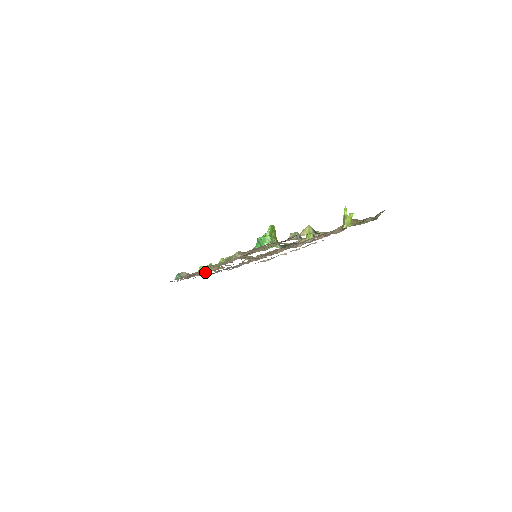
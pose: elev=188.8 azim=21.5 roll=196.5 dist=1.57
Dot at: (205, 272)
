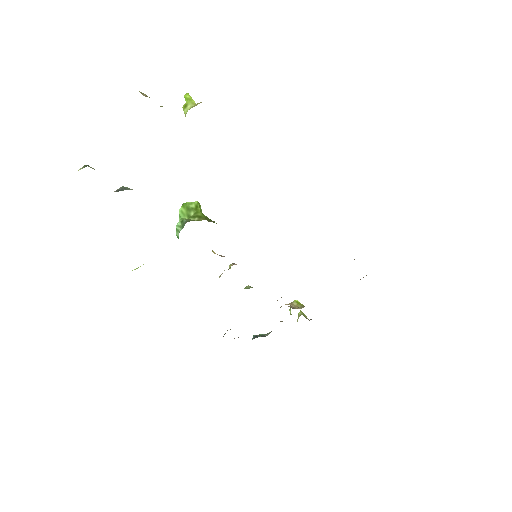
Dot at: occluded
